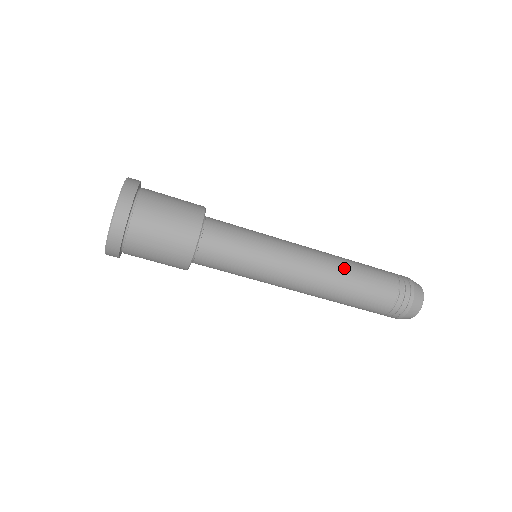
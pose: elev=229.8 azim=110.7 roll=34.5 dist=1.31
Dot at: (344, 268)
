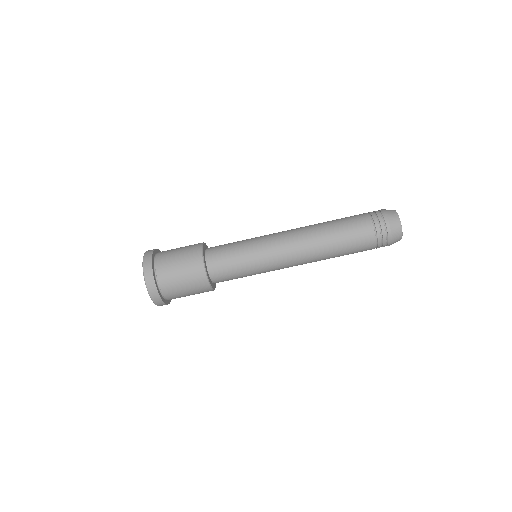
Dot at: (322, 239)
